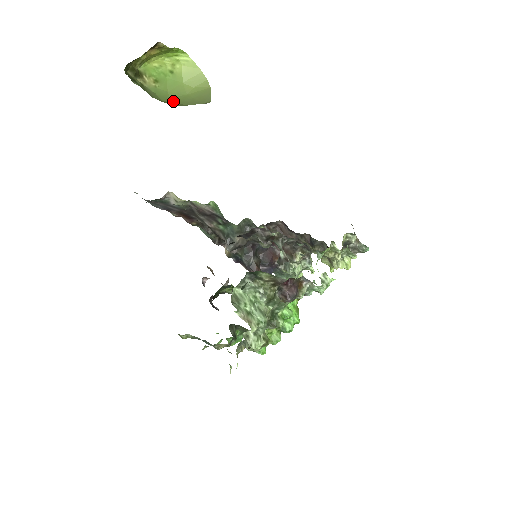
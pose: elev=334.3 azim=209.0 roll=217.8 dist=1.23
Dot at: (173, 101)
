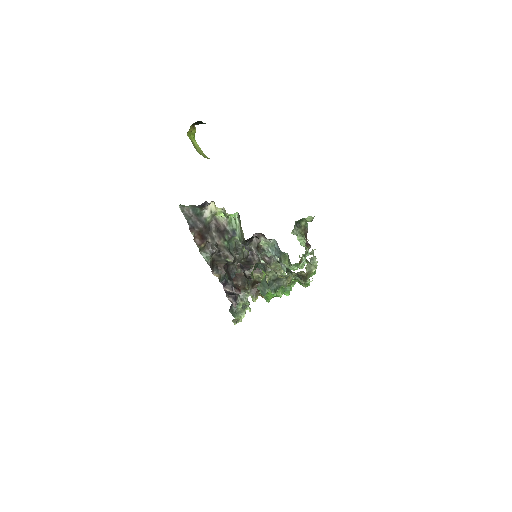
Dot at: occluded
